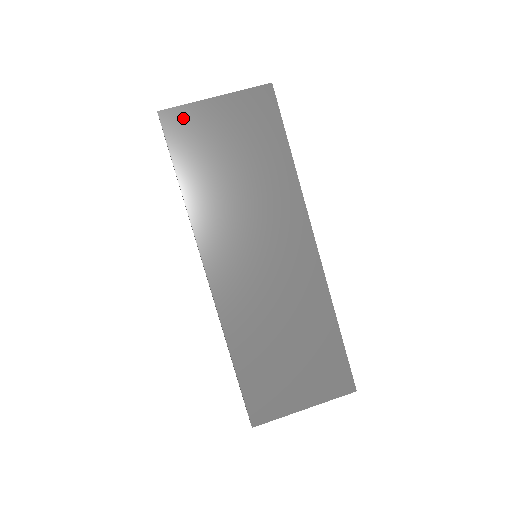
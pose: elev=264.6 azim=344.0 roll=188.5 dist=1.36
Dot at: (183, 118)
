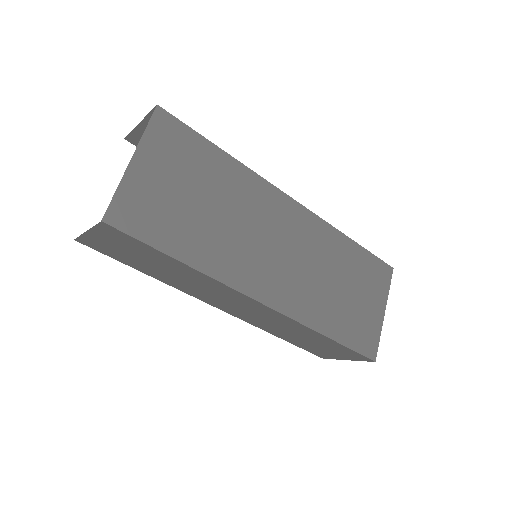
Dot at: (127, 205)
